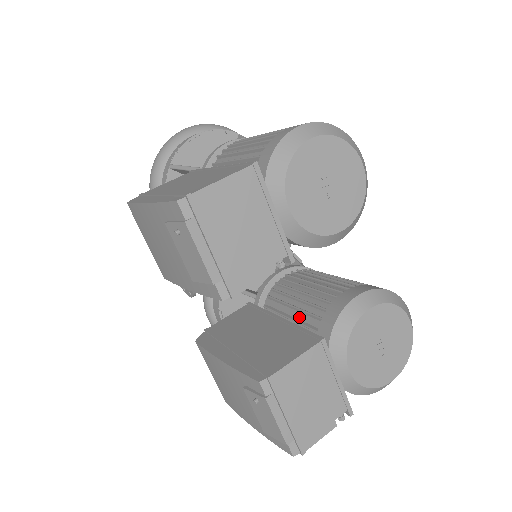
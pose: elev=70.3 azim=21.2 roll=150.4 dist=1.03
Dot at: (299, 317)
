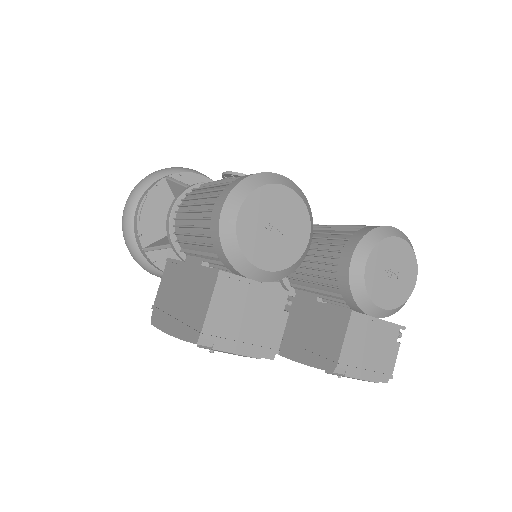
Dot at: (322, 289)
